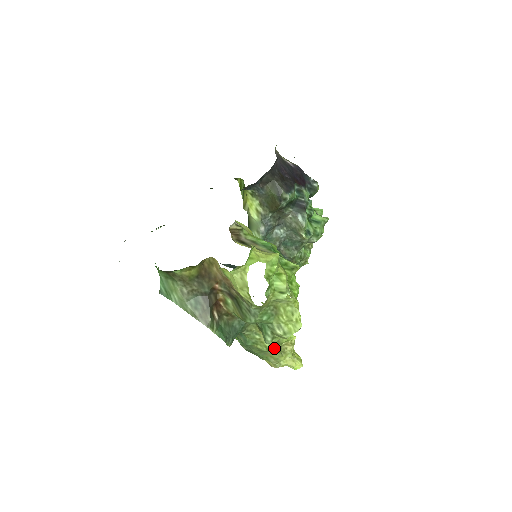
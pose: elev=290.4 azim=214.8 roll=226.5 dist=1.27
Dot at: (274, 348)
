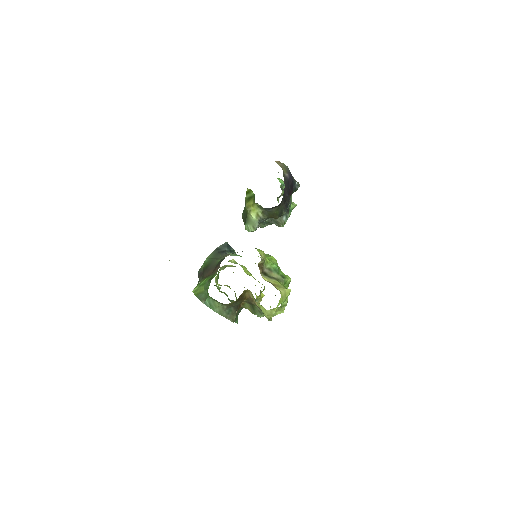
Dot at: occluded
